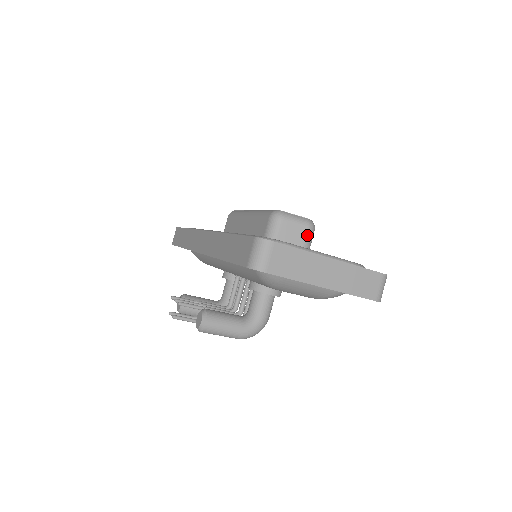
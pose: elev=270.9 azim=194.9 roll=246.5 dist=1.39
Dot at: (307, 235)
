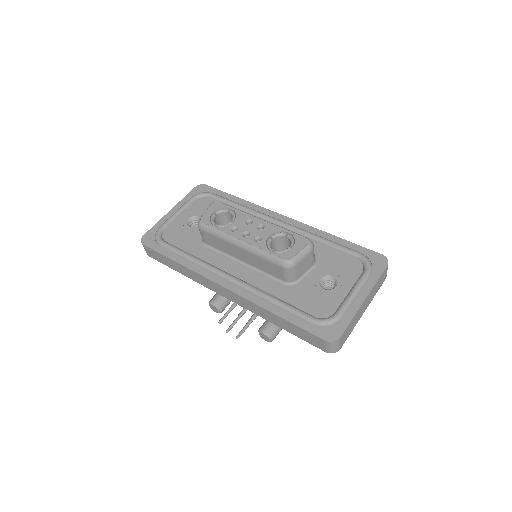
Dot at: (313, 255)
